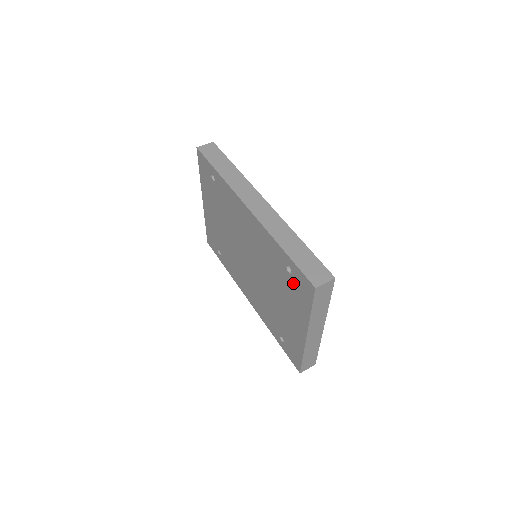
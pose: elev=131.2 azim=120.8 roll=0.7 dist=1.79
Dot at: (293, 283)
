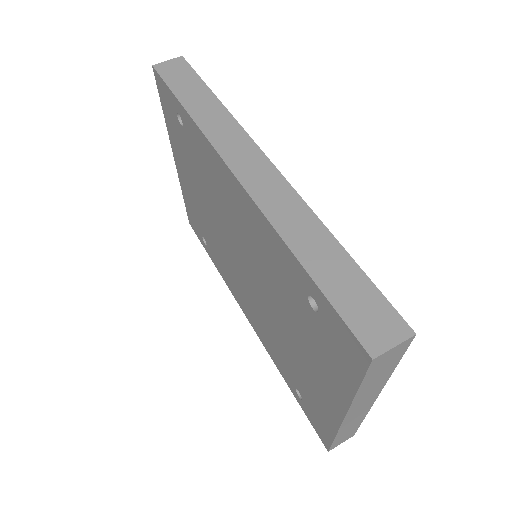
Dot at: (321, 329)
